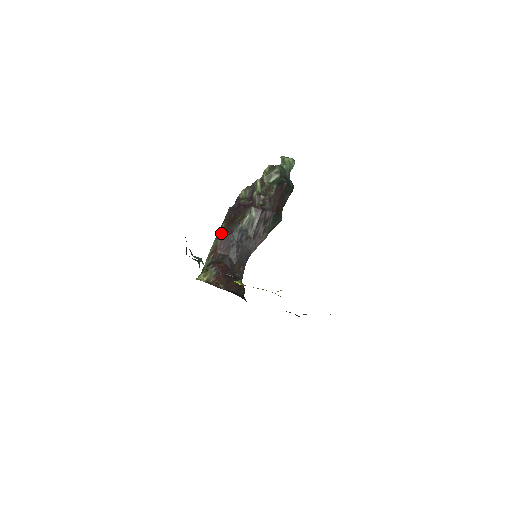
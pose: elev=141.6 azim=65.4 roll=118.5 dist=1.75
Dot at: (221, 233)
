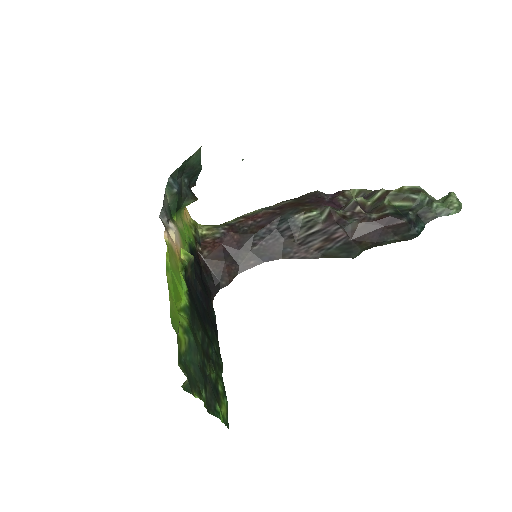
Dot at: (276, 206)
